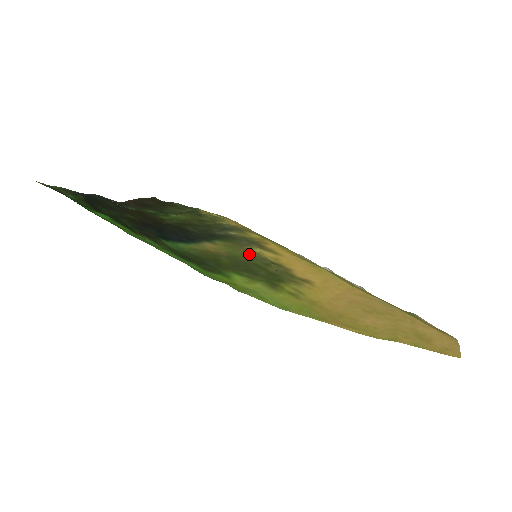
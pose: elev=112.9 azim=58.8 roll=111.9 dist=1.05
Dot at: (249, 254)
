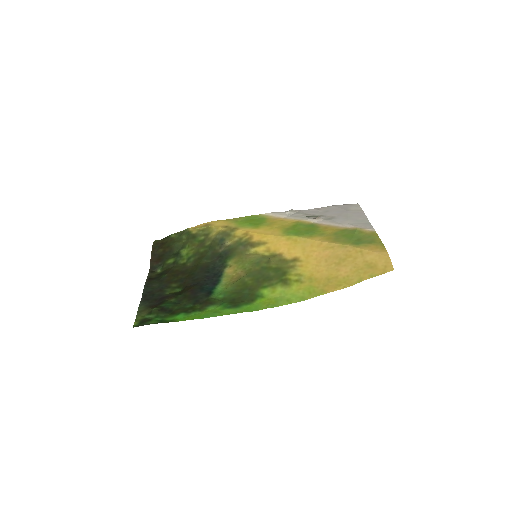
Dot at: (253, 260)
